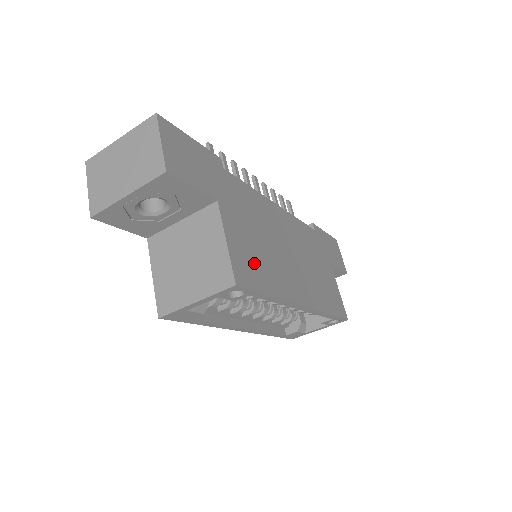
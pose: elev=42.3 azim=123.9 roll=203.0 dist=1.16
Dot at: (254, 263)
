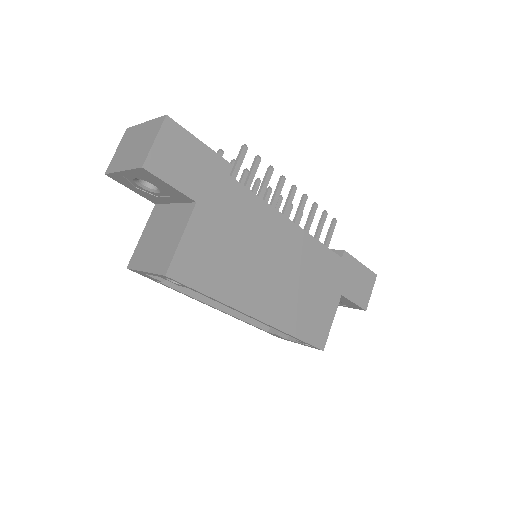
Dot at: (208, 265)
